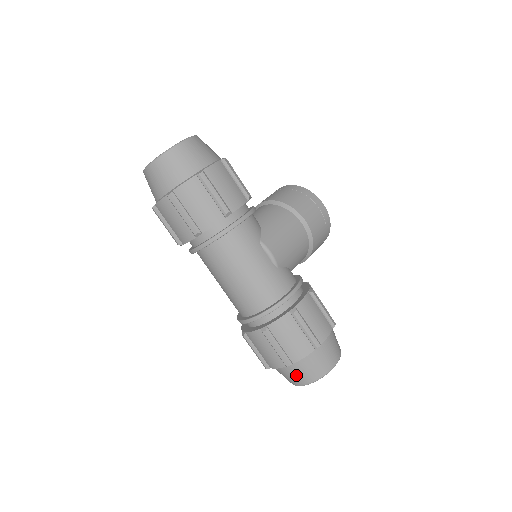
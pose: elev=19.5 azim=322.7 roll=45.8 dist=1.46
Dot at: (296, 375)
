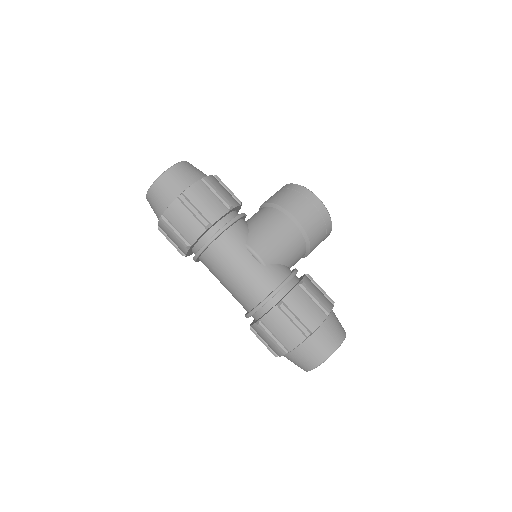
Dot at: (298, 362)
